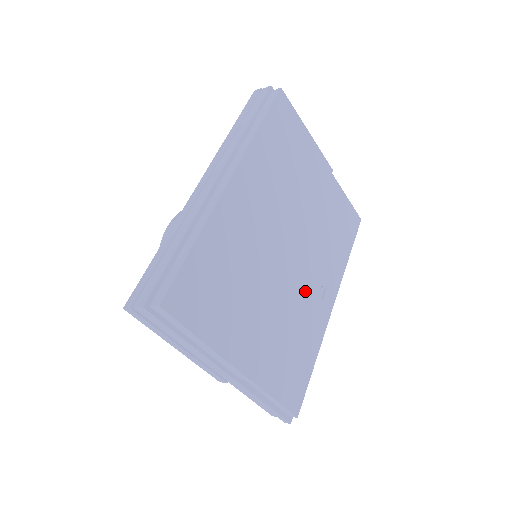
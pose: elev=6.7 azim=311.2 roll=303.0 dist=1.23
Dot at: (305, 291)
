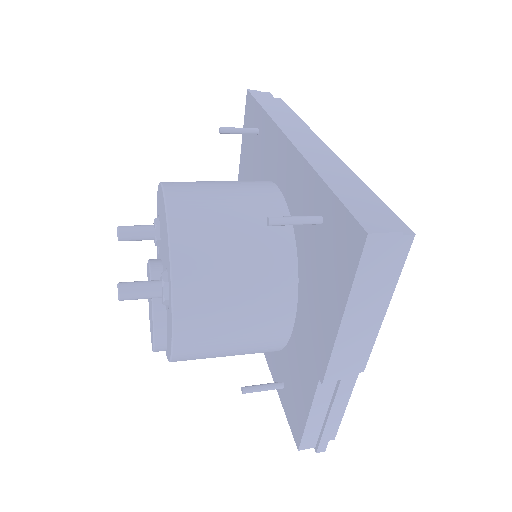
Dot at: occluded
